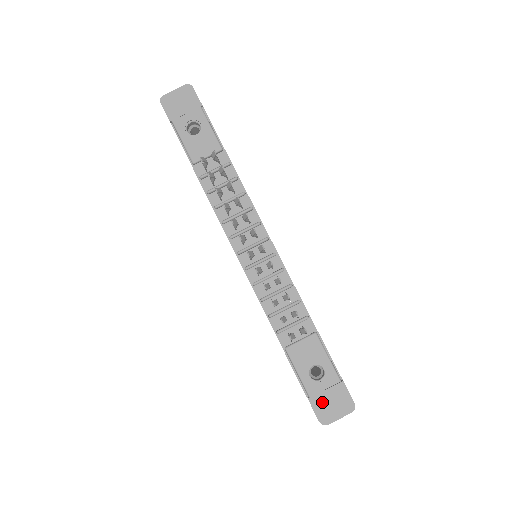
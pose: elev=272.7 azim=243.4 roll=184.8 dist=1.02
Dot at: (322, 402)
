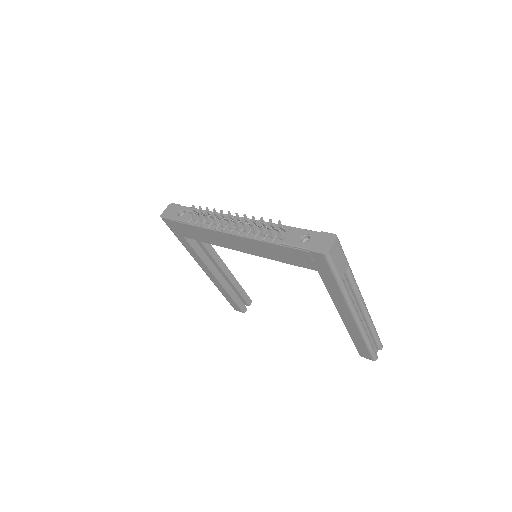
Dot at: (317, 246)
